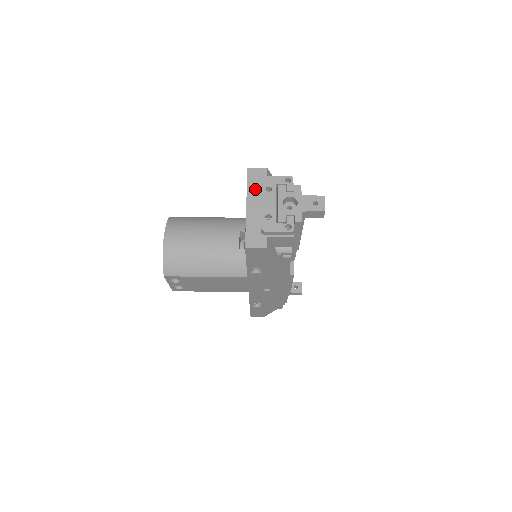
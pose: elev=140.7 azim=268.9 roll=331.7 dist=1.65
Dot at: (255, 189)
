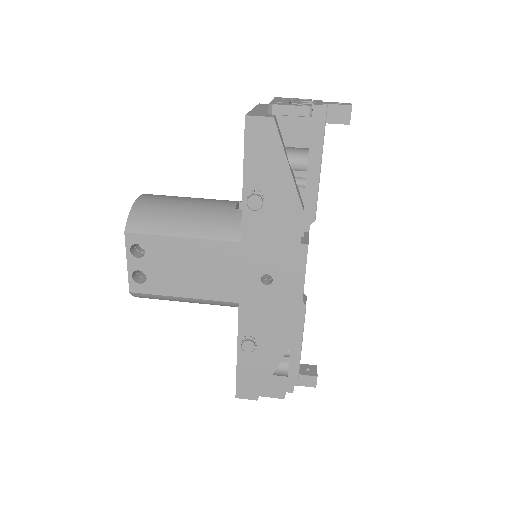
Dot at: (266, 107)
